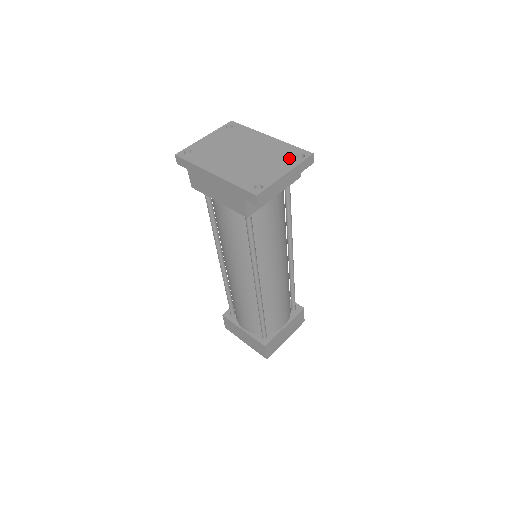
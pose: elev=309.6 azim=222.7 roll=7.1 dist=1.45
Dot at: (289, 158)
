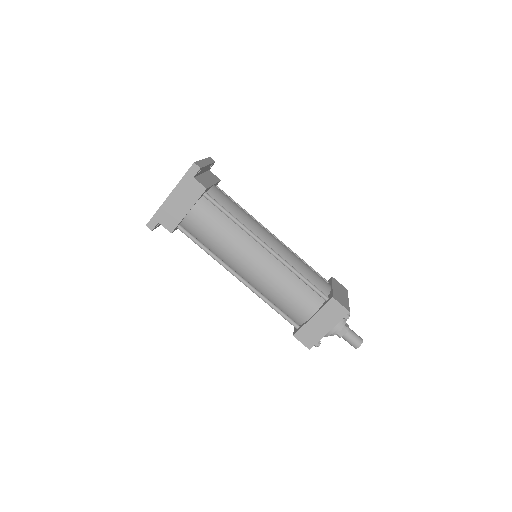
Dot at: occluded
